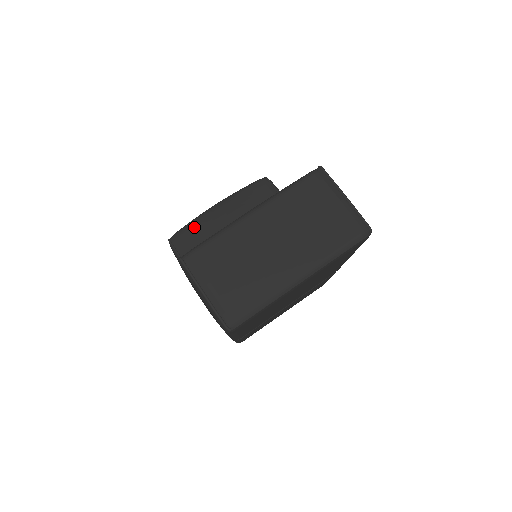
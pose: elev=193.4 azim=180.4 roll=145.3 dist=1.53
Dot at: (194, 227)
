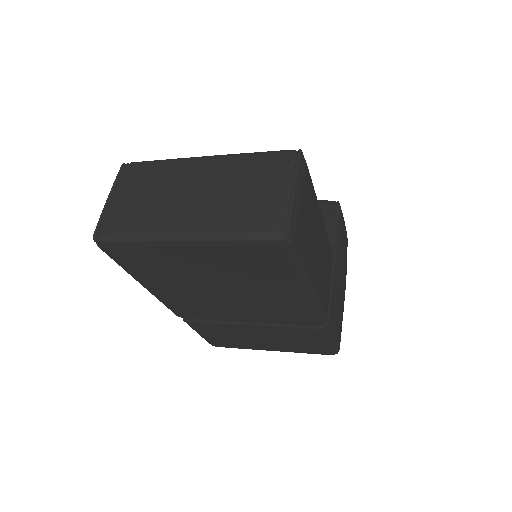
Dot at: occluded
